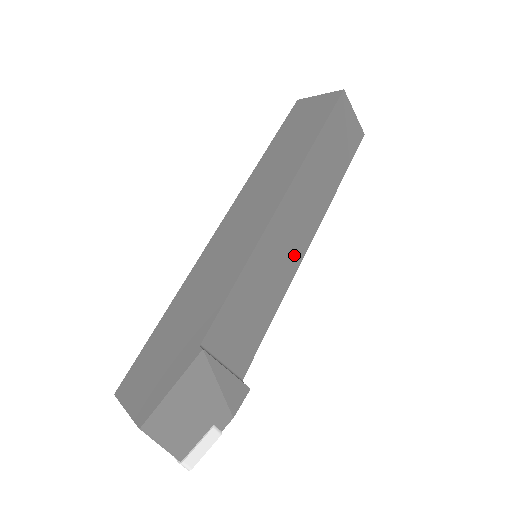
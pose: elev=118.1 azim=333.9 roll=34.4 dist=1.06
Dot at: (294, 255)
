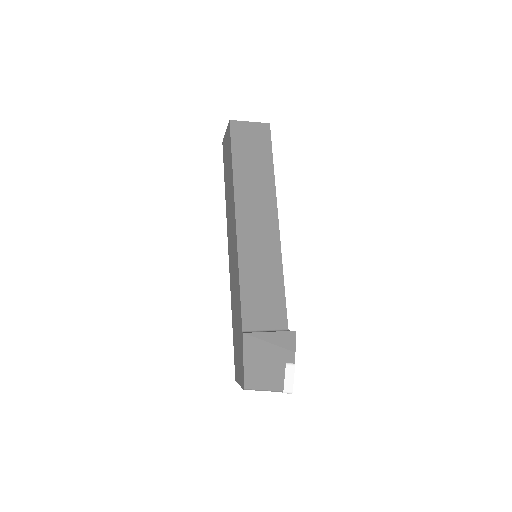
Dot at: (271, 240)
